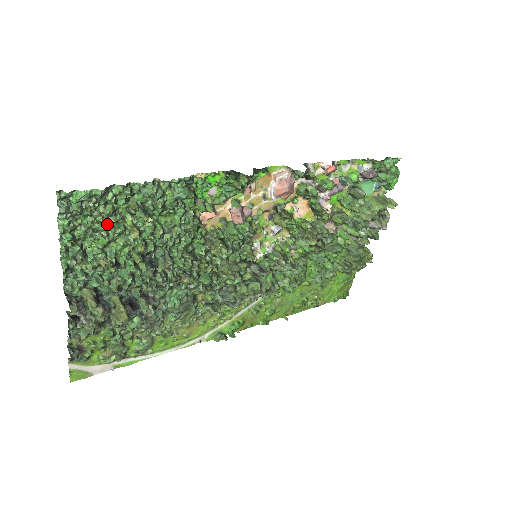
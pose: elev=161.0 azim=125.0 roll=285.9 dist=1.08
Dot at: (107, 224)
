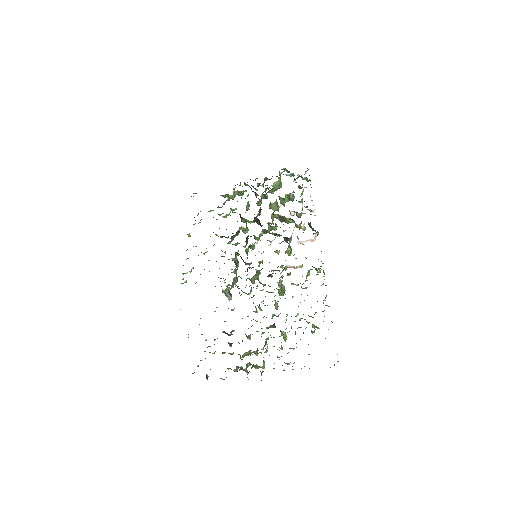
Dot at: occluded
